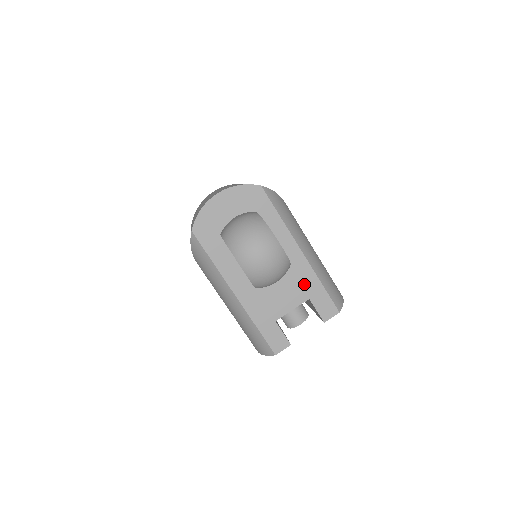
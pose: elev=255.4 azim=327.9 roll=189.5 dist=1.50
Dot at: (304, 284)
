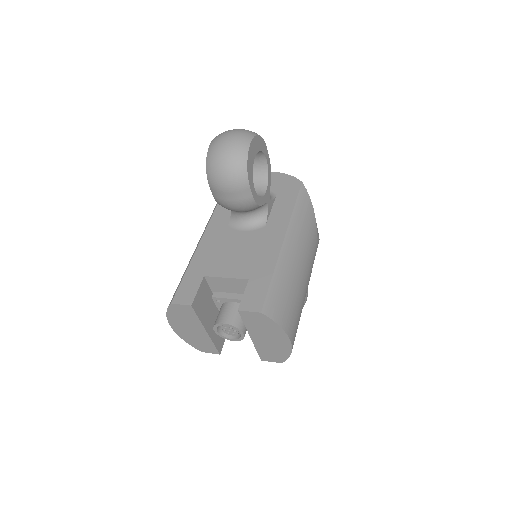
Dot at: (258, 265)
